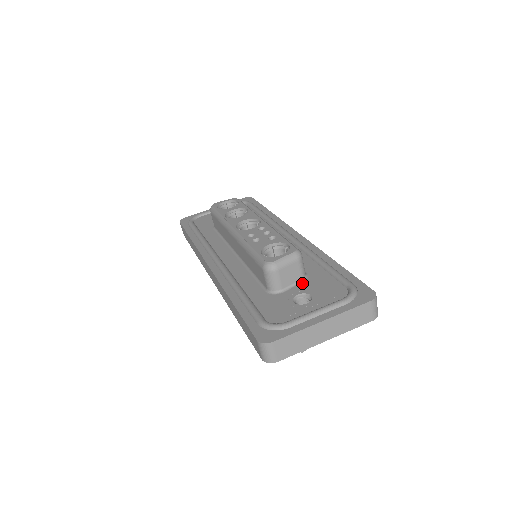
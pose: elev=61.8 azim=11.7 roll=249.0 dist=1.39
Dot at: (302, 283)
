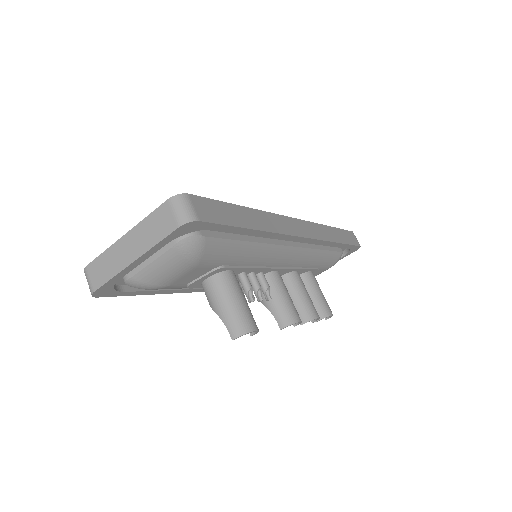
Dot at: occluded
